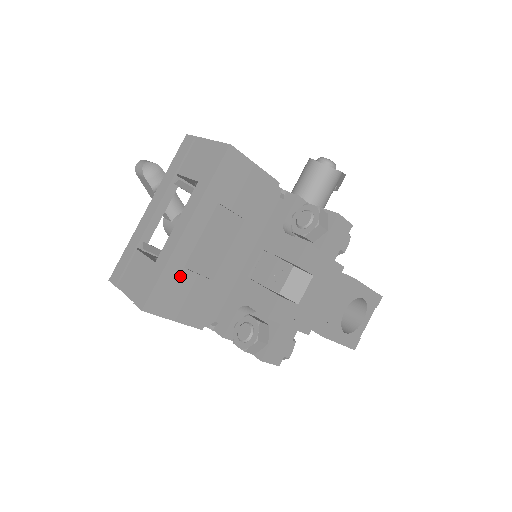
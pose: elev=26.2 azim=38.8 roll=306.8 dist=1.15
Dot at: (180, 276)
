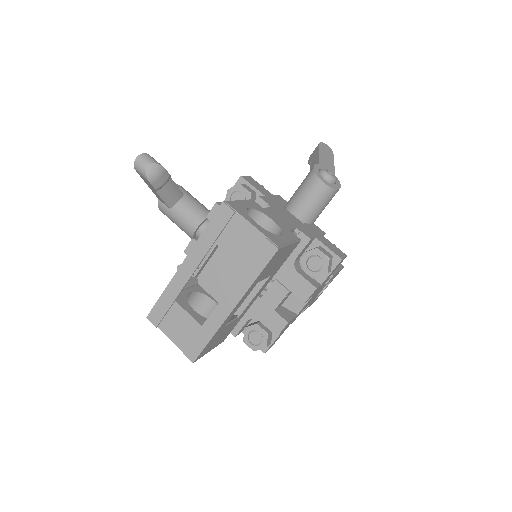
Dot at: (220, 332)
